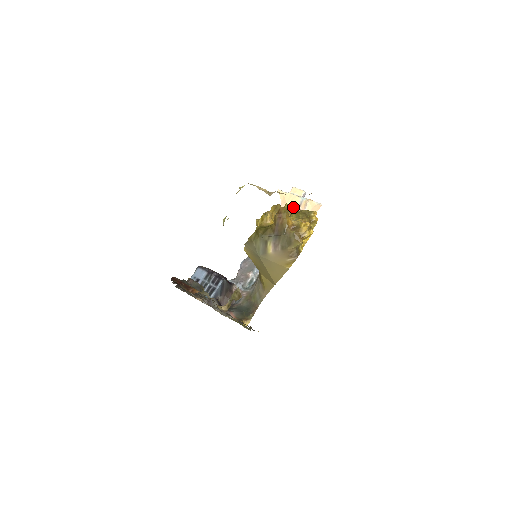
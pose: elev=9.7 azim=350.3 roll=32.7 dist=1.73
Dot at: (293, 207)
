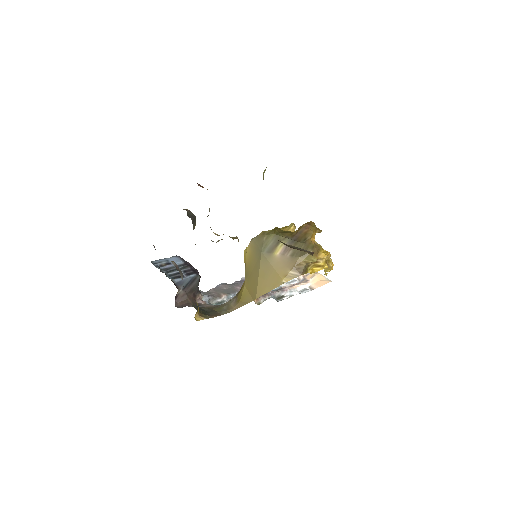
Dot at: occluded
